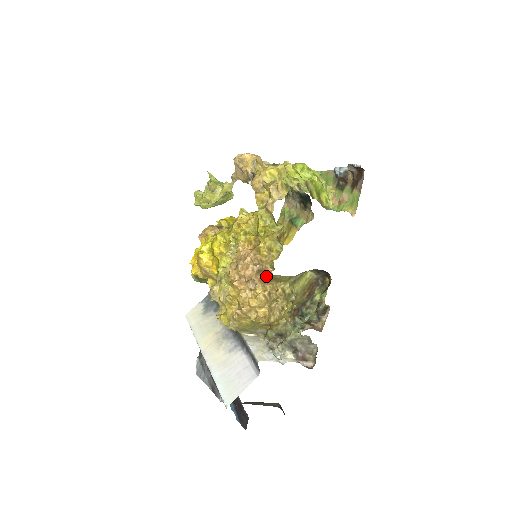
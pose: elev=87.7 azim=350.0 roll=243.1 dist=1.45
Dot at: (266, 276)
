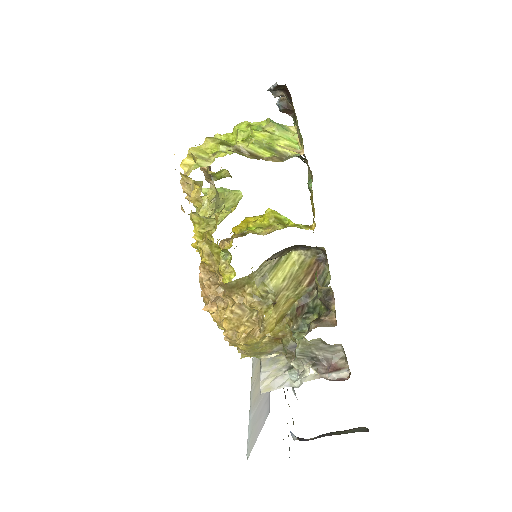
Dot at: (223, 287)
